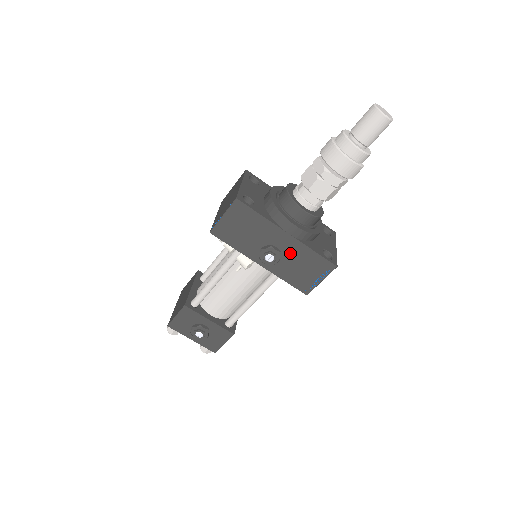
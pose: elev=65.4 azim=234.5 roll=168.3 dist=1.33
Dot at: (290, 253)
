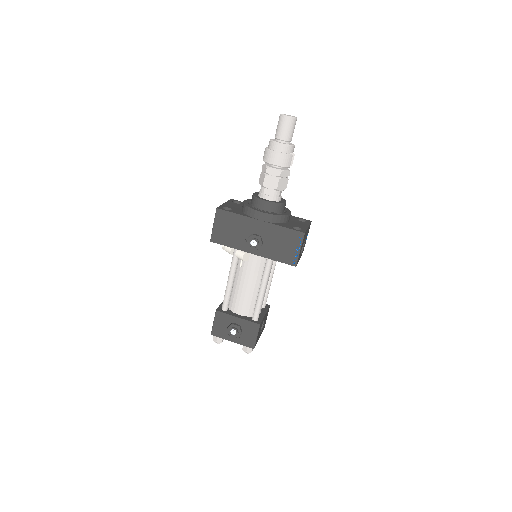
Dot at: (268, 235)
